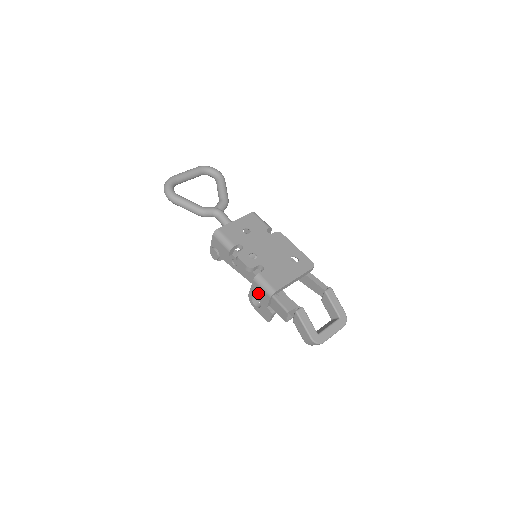
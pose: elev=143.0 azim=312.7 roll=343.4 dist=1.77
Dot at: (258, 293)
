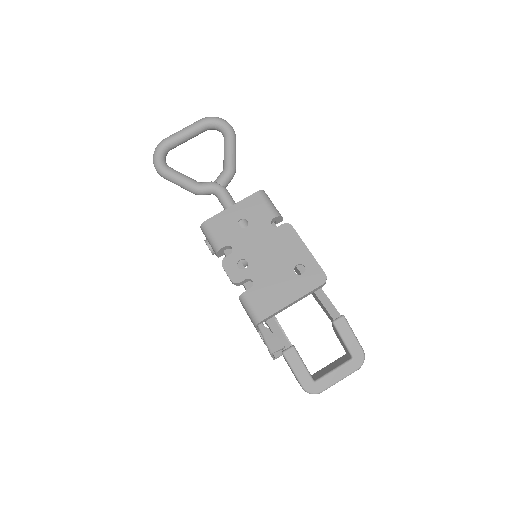
Dot at: occluded
